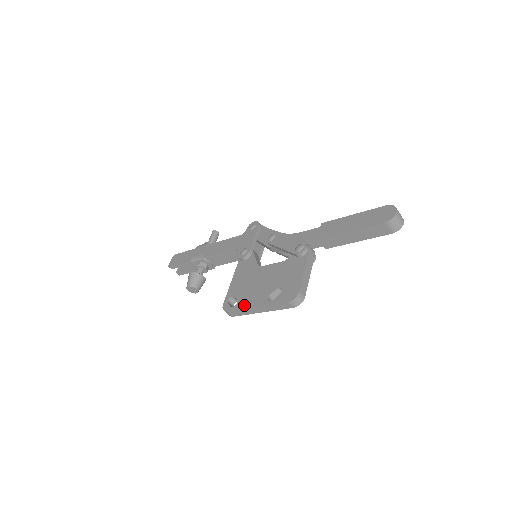
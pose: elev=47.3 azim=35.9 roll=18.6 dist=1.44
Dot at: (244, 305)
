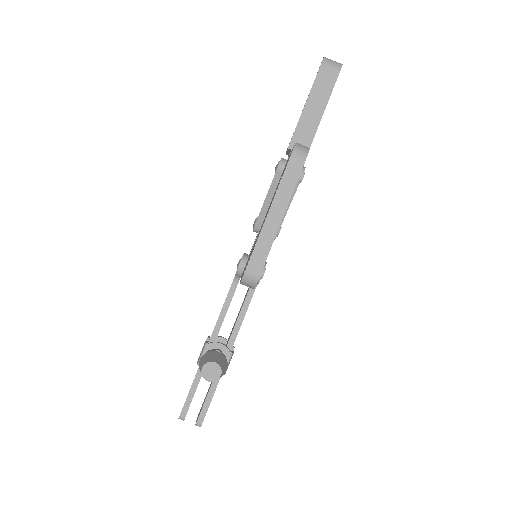
Dot at: occluded
